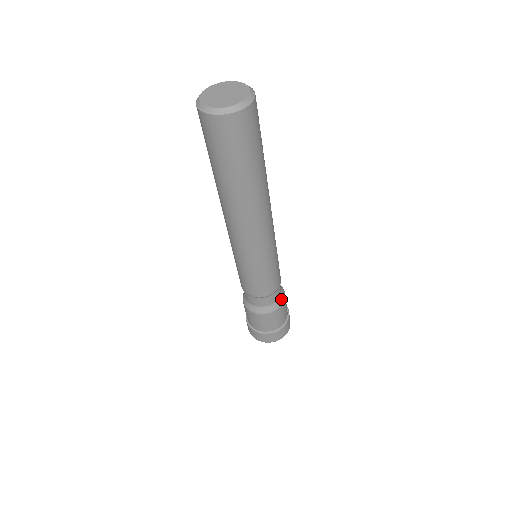
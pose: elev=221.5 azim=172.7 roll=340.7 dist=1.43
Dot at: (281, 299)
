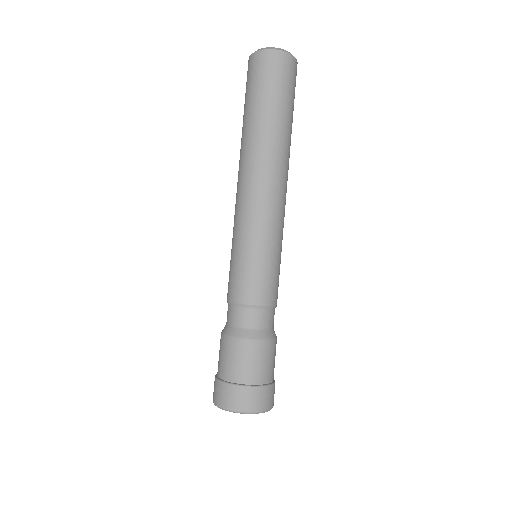
Dot at: (252, 333)
